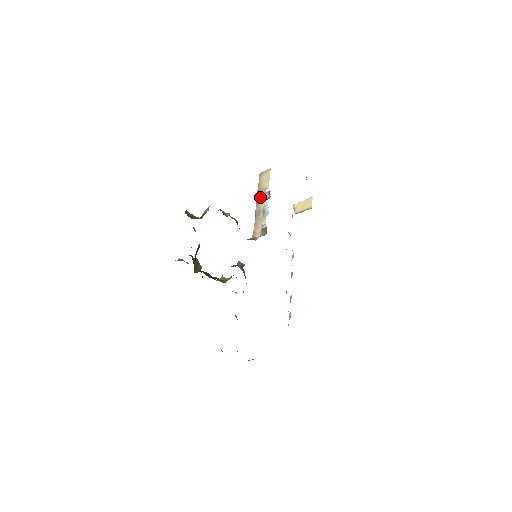
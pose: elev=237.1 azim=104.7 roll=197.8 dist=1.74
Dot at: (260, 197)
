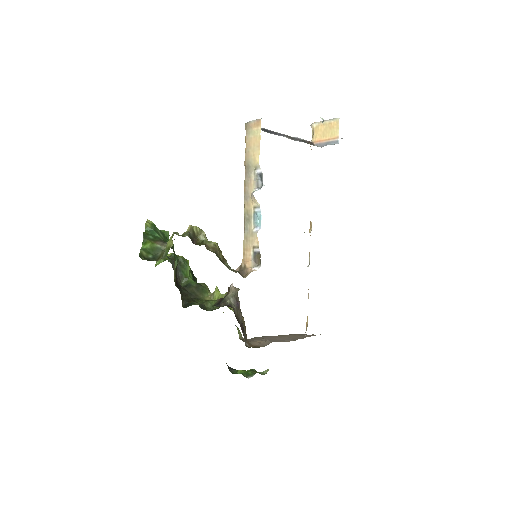
Dot at: (248, 183)
